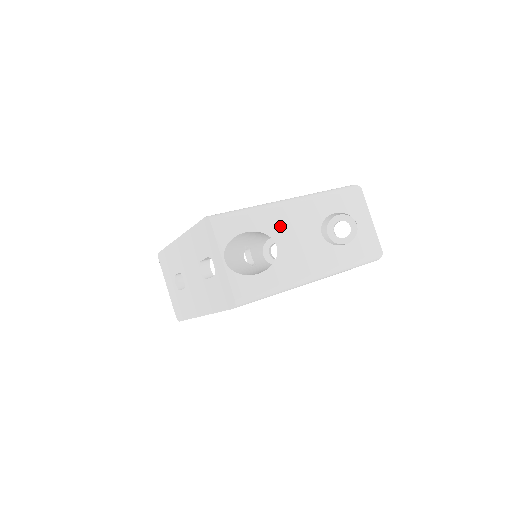
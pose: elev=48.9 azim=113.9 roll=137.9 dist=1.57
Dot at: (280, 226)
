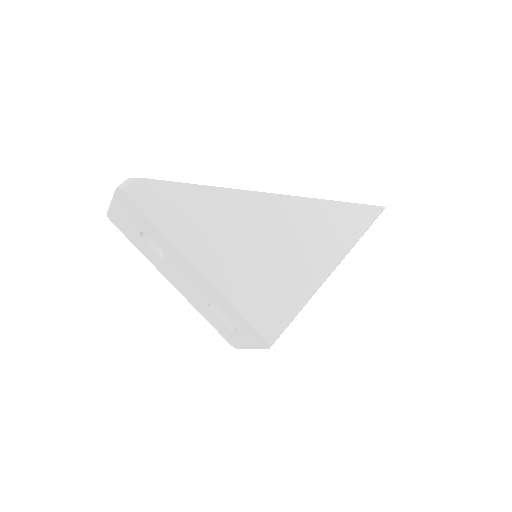
Dot at: occluded
